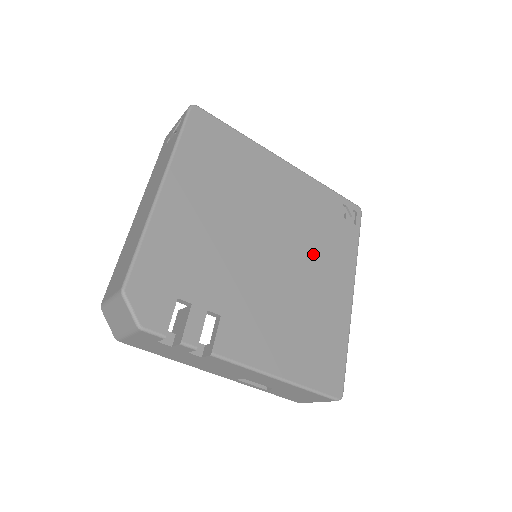
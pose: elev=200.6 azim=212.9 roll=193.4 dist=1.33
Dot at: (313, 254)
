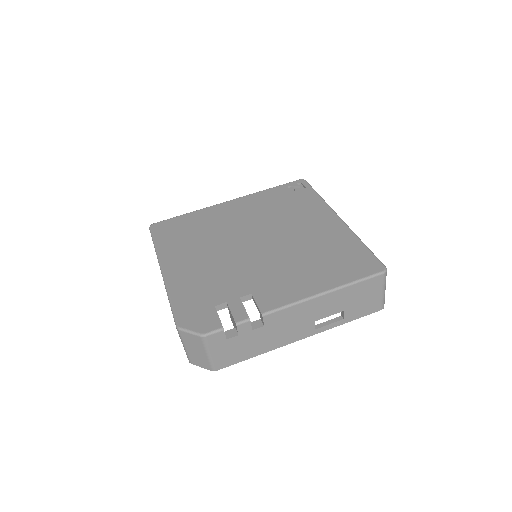
Dot at: (289, 222)
